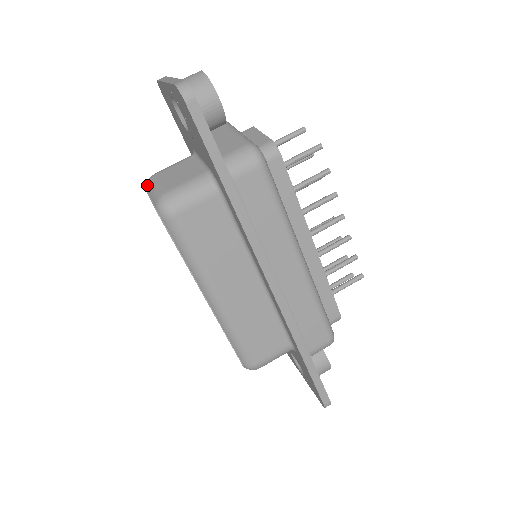
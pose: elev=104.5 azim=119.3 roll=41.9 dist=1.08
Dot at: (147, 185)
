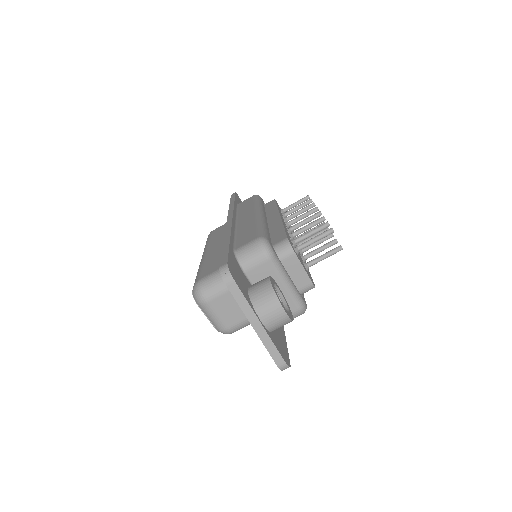
Dot at: (200, 306)
